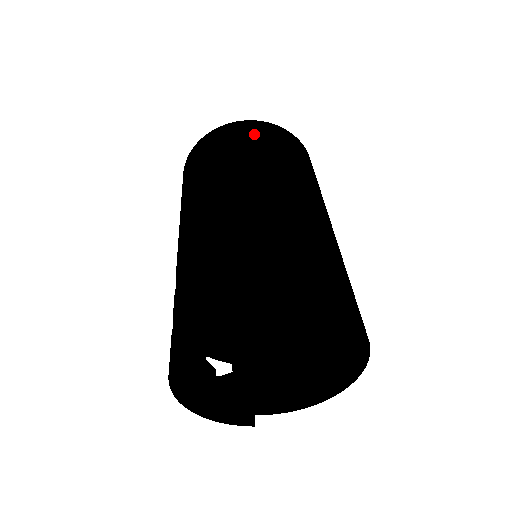
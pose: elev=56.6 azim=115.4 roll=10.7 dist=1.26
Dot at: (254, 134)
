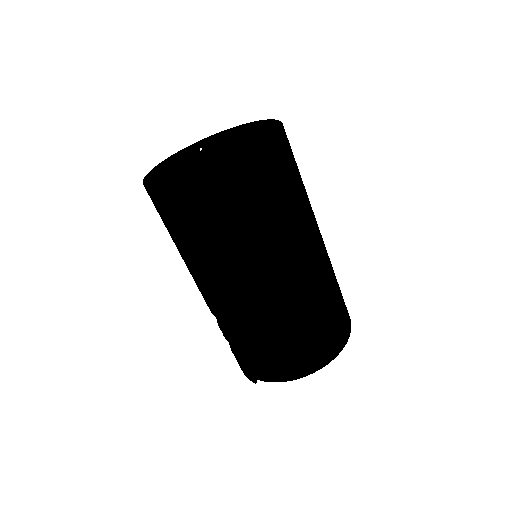
Dot at: (244, 196)
